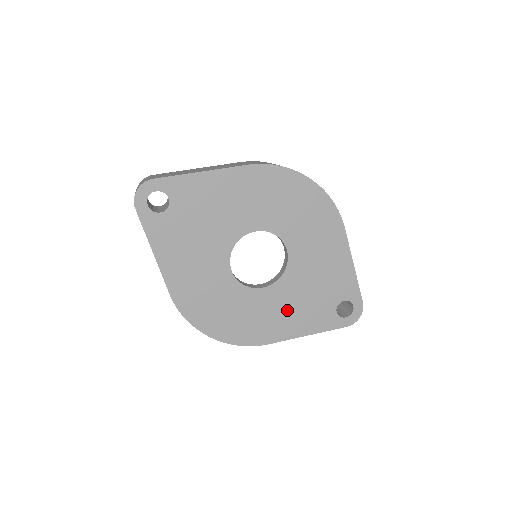
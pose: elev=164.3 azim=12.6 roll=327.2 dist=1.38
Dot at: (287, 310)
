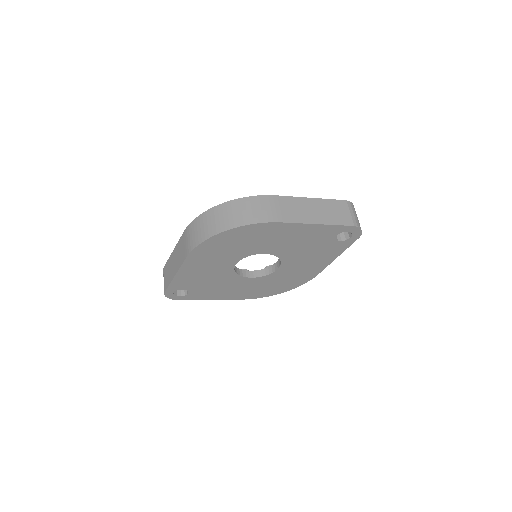
Dot at: (307, 262)
